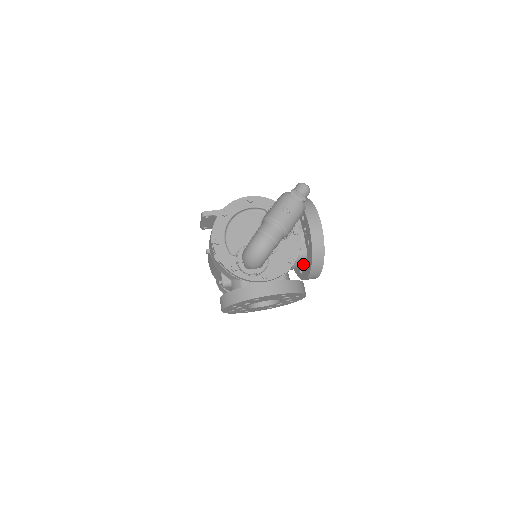
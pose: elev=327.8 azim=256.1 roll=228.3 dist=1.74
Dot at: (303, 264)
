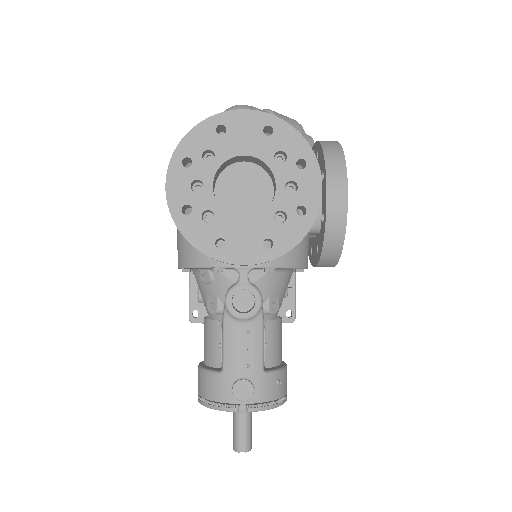
Dot at: occluded
